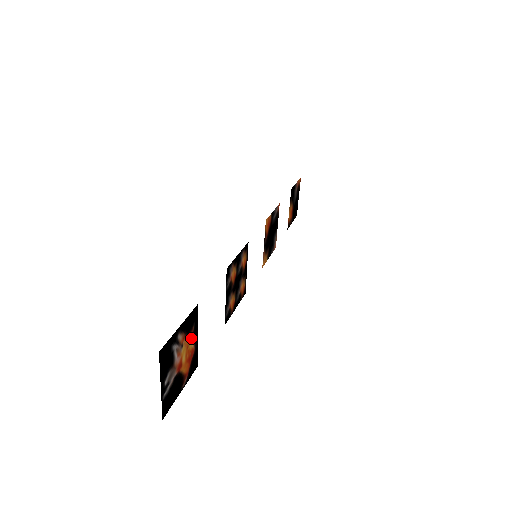
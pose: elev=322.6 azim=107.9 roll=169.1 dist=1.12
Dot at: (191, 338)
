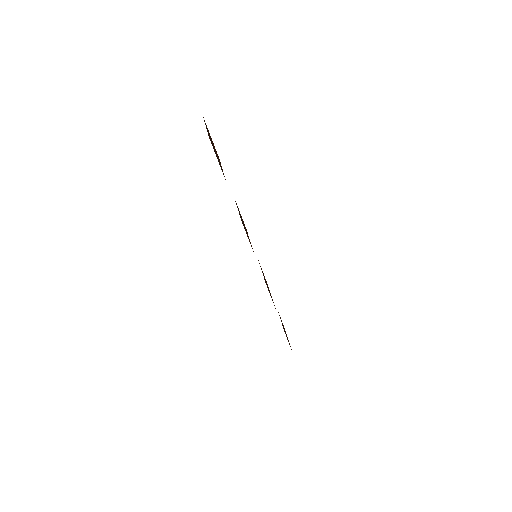
Dot at: occluded
